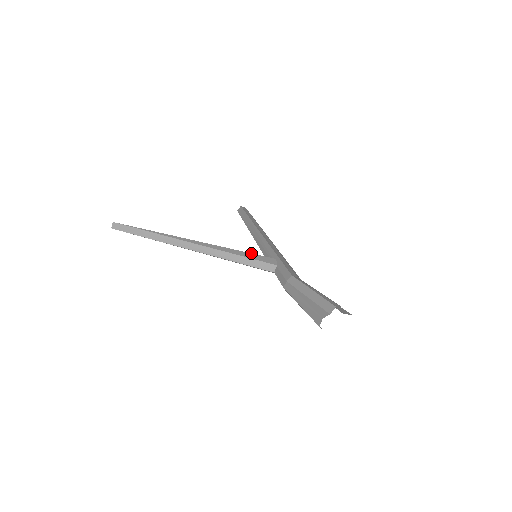
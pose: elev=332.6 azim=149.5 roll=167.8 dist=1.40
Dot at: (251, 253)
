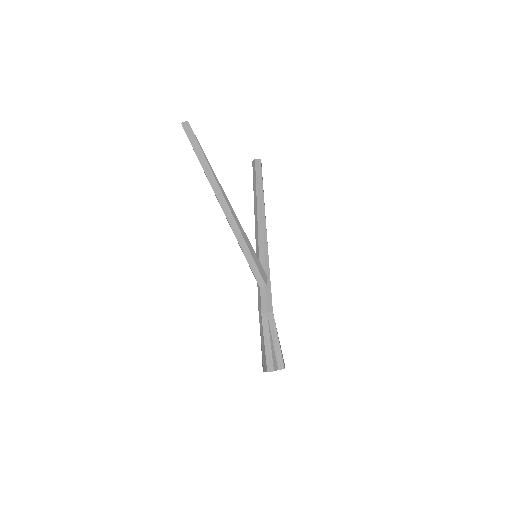
Dot at: occluded
